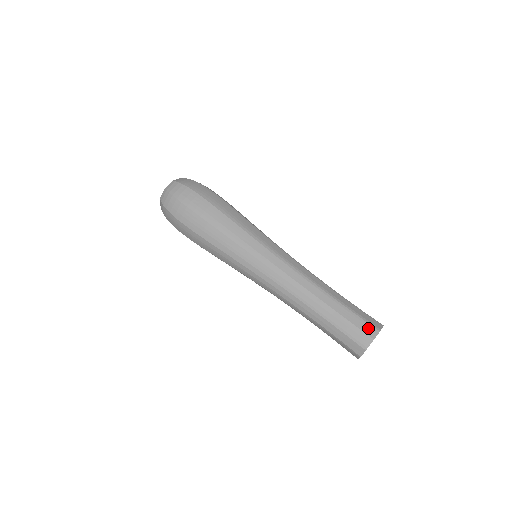
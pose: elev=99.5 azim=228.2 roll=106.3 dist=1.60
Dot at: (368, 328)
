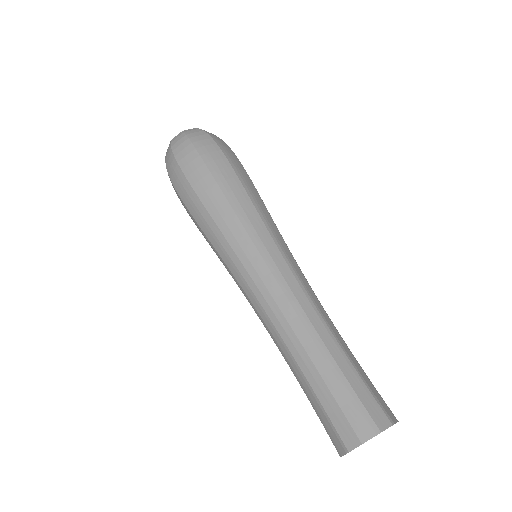
Dot at: (377, 412)
